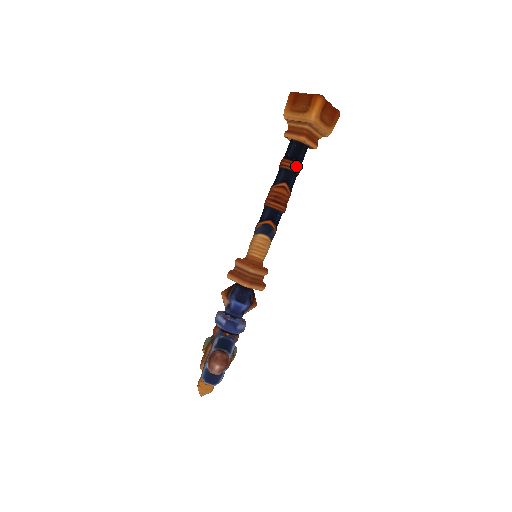
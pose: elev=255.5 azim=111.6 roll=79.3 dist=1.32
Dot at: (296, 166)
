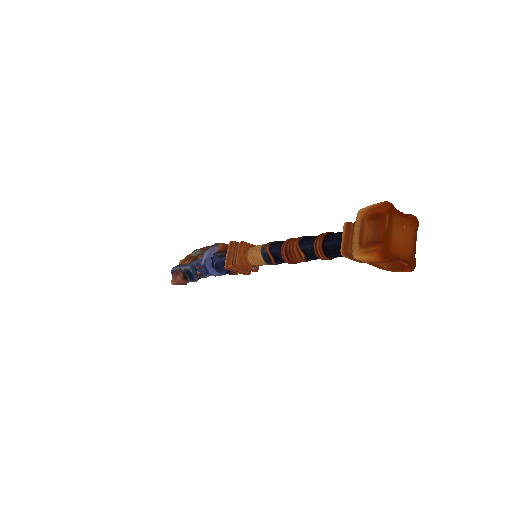
Dot at: (323, 257)
